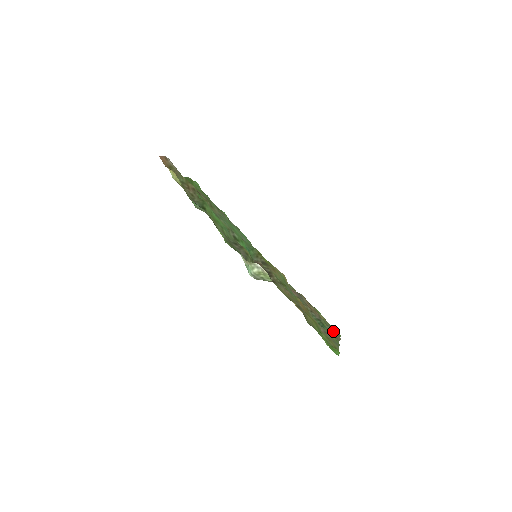
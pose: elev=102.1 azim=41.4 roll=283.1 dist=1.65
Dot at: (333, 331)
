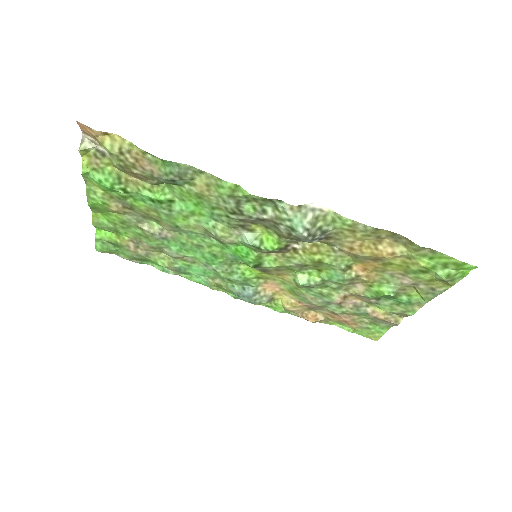
Dot at: (383, 322)
